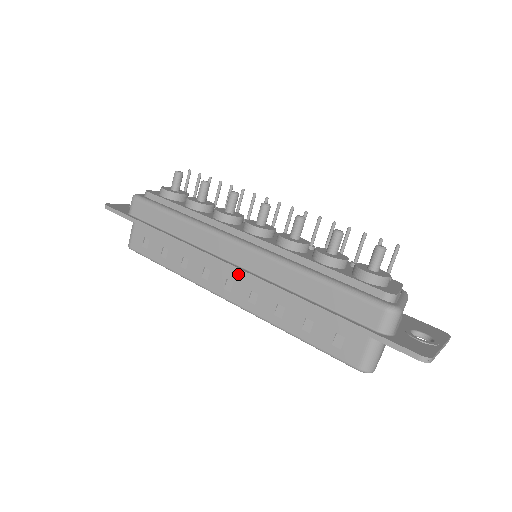
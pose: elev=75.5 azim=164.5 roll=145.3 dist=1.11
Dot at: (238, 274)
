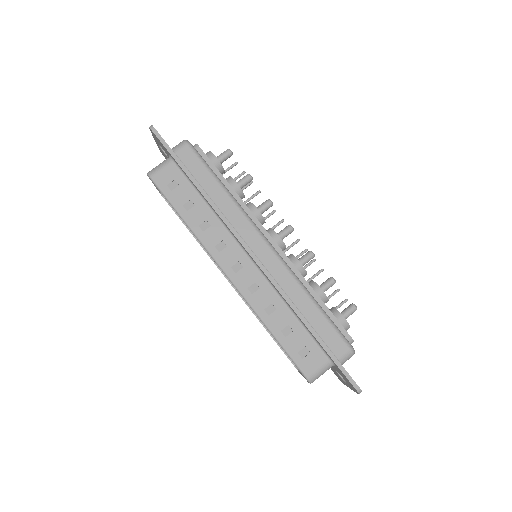
Dot at: (251, 264)
